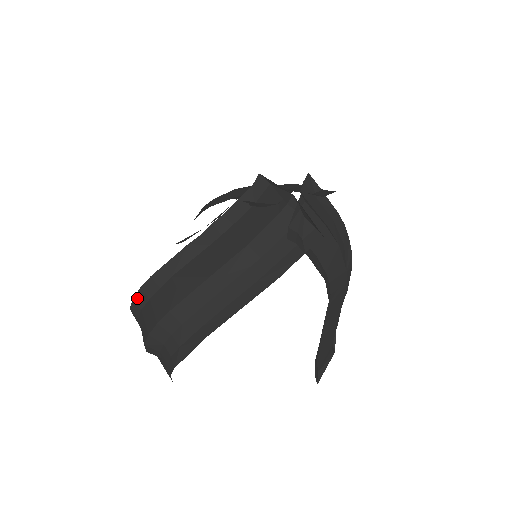
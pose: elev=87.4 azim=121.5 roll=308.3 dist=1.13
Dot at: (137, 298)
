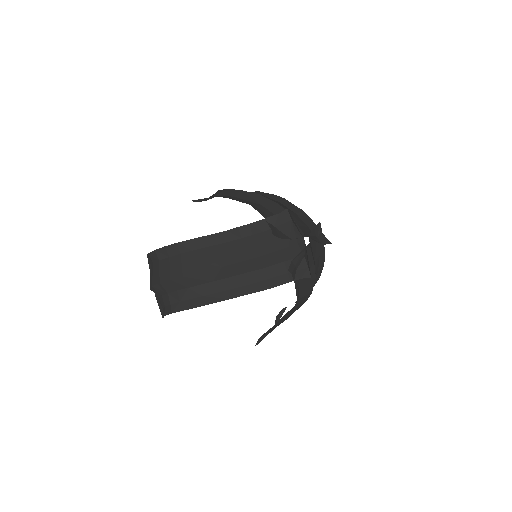
Dot at: (159, 251)
